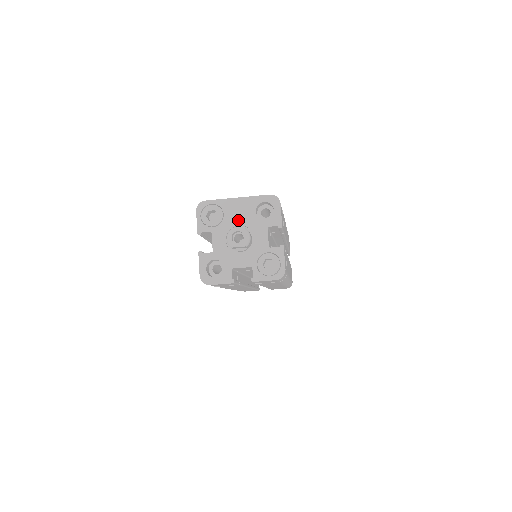
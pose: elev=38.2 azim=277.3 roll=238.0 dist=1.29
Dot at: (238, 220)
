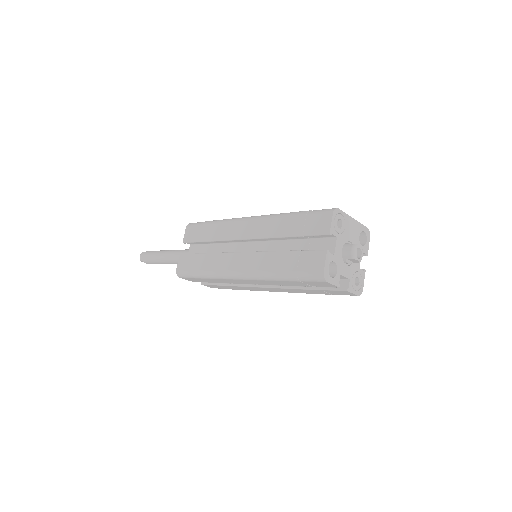
Dot at: (351, 237)
